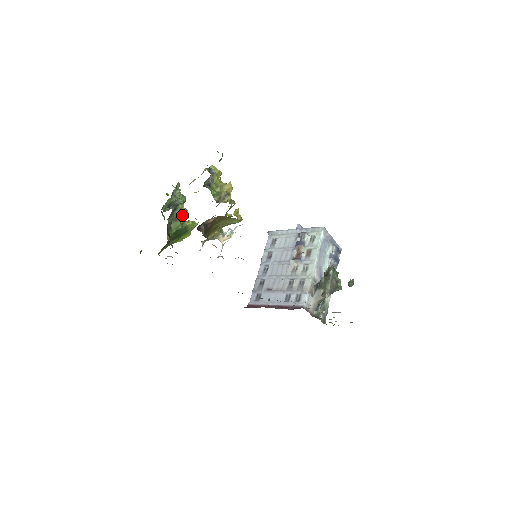
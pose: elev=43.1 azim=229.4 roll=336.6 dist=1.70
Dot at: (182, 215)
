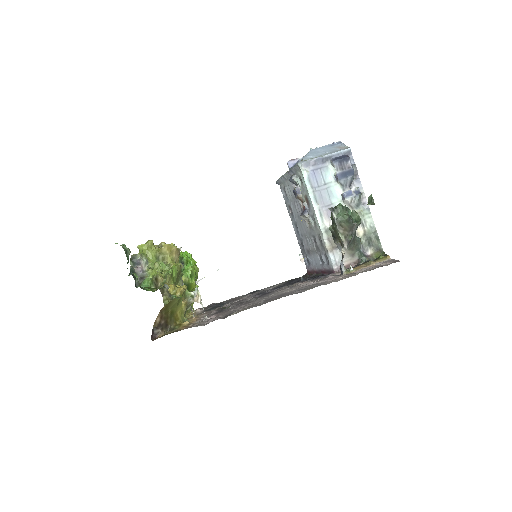
Dot at: occluded
